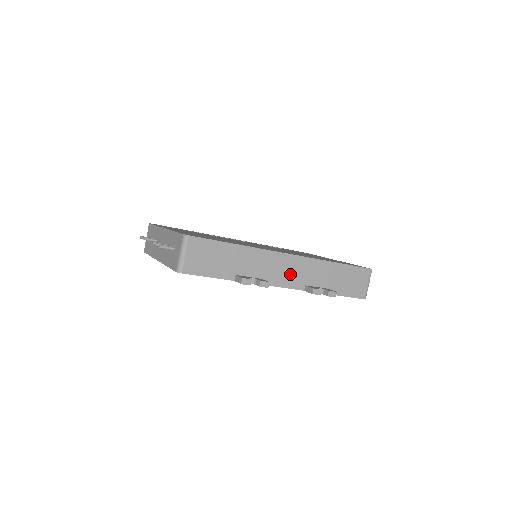
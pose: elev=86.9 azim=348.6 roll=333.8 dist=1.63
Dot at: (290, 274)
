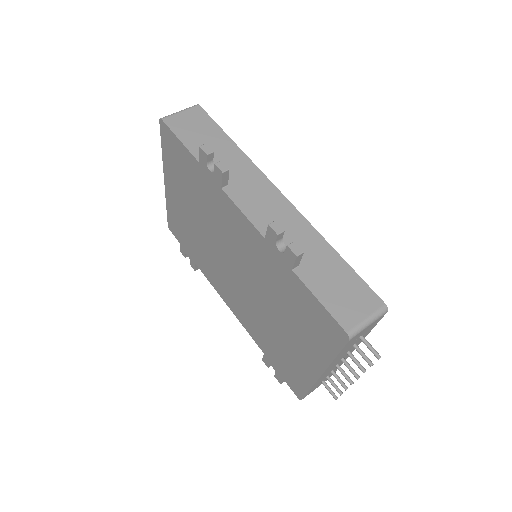
Dot at: (264, 209)
